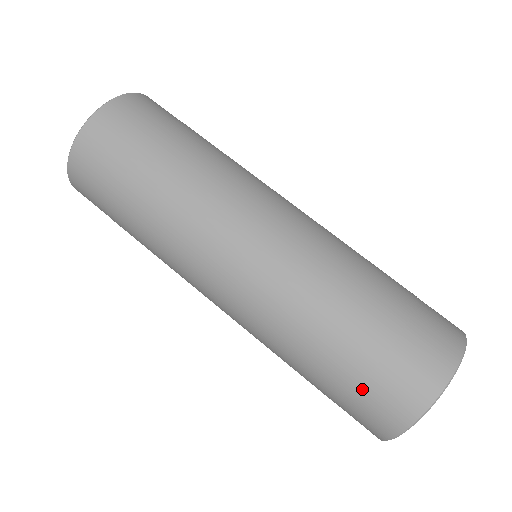
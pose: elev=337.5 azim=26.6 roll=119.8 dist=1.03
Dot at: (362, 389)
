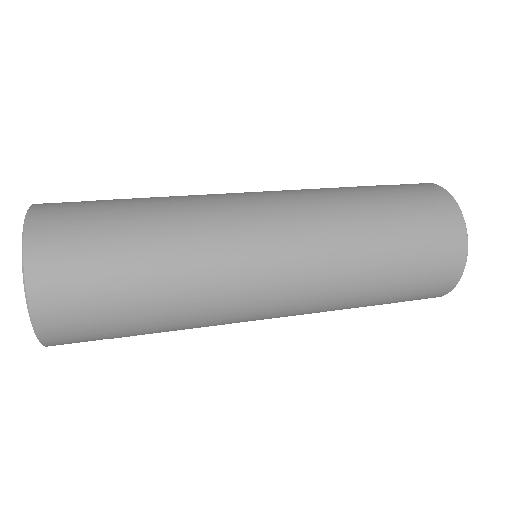
Dot at: (411, 296)
